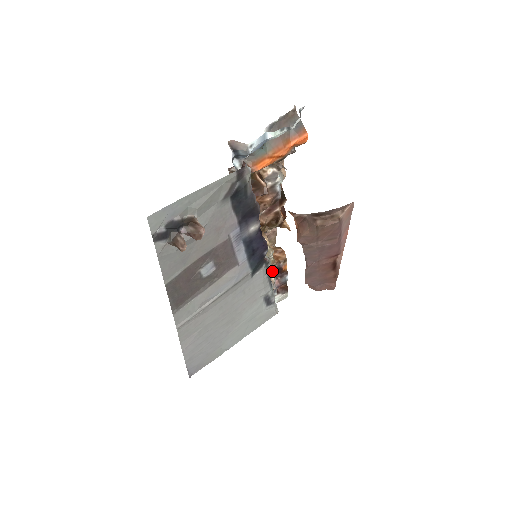
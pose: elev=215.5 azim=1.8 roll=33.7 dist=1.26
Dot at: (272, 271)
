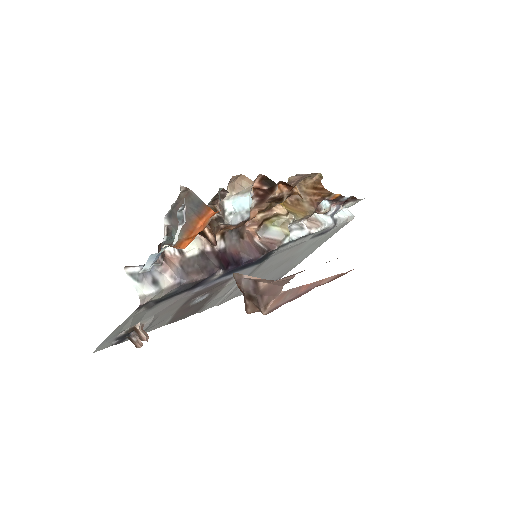
Dot at: (320, 204)
